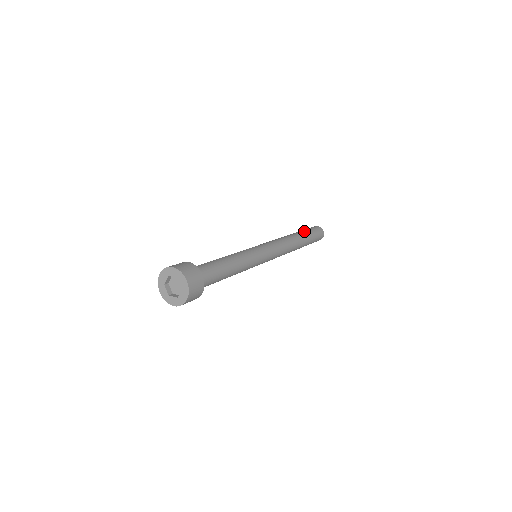
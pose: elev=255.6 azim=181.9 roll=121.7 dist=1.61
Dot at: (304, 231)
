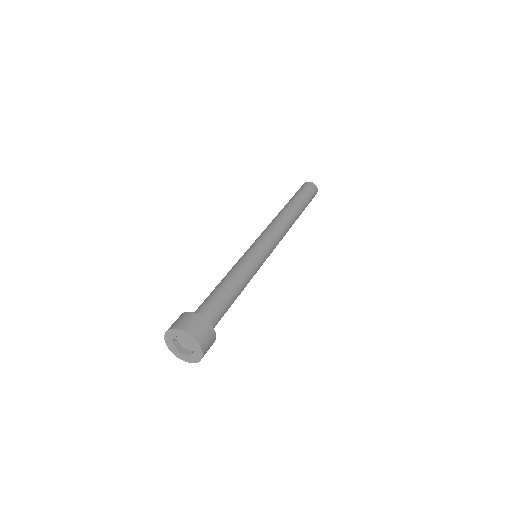
Dot at: (290, 199)
